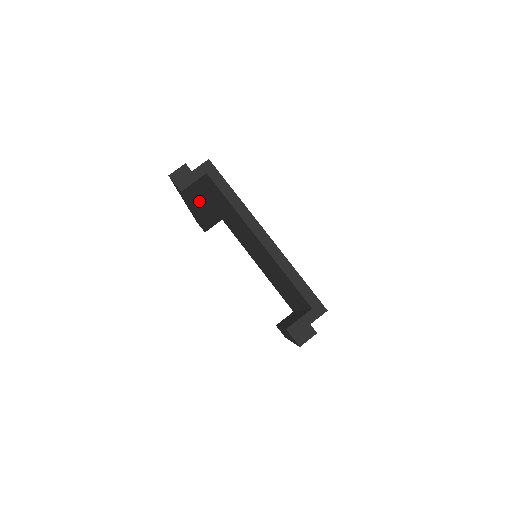
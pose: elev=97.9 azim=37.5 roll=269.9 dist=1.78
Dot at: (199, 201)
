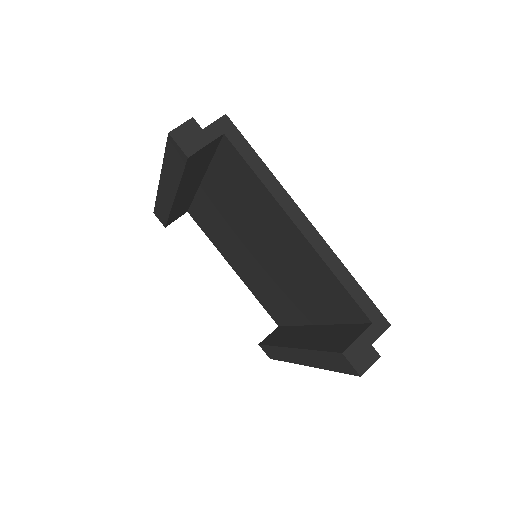
Dot at: (190, 179)
